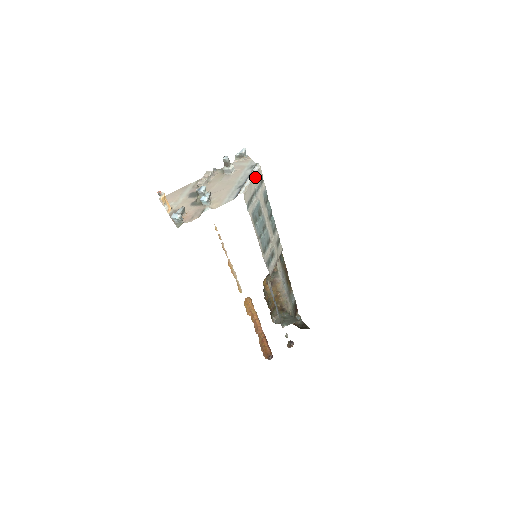
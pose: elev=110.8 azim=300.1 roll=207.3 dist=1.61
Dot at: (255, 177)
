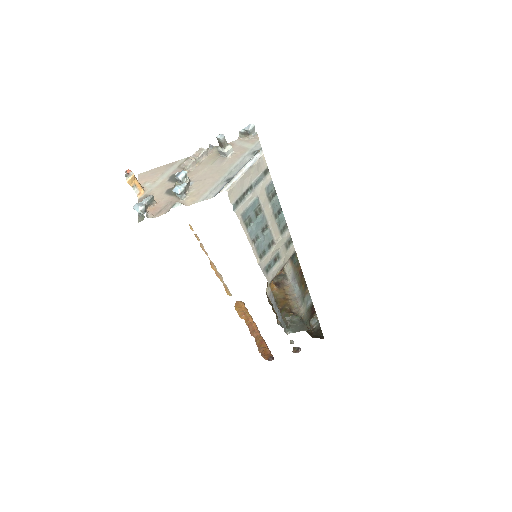
Dot at: (252, 168)
